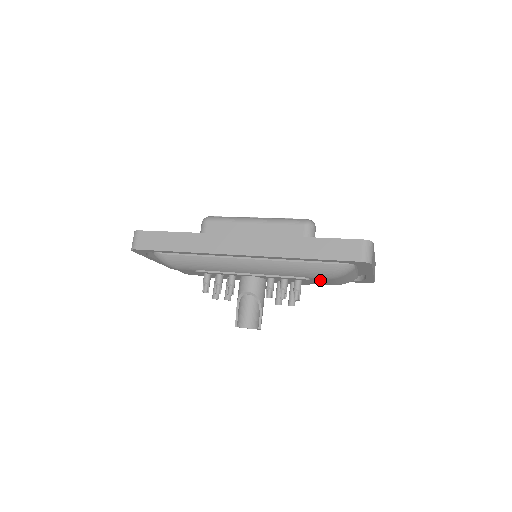
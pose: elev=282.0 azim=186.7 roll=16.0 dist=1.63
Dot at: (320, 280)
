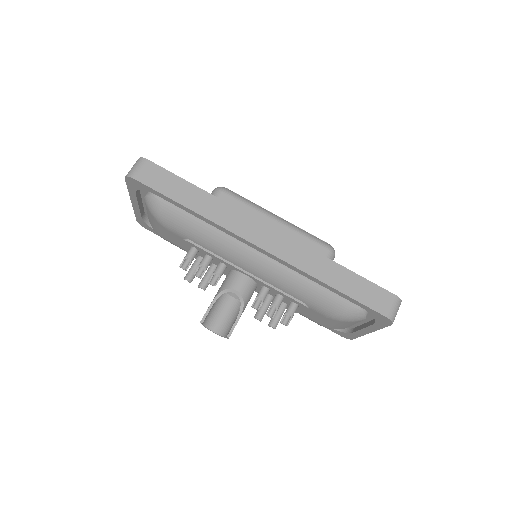
Dot at: (318, 314)
